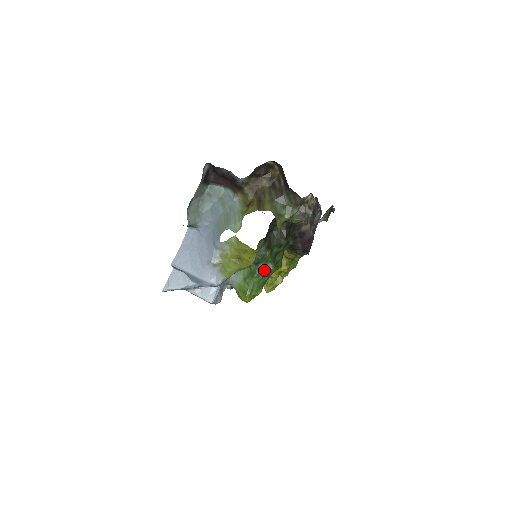
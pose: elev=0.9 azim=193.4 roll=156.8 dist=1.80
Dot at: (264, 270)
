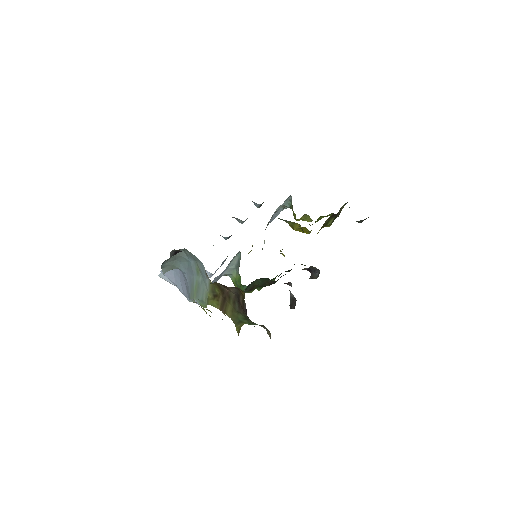
Dot at: occluded
